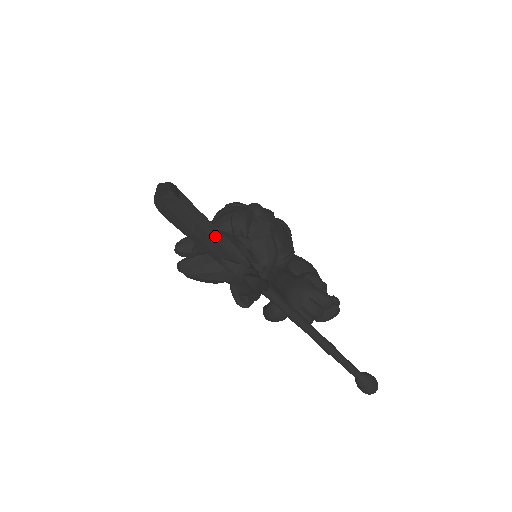
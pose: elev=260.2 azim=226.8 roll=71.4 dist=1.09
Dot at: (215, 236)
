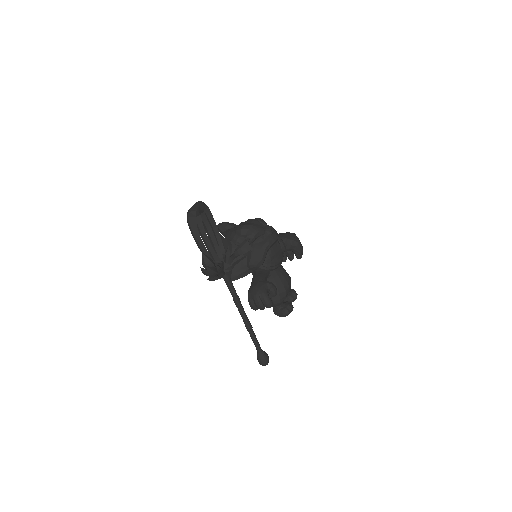
Dot at: (209, 240)
